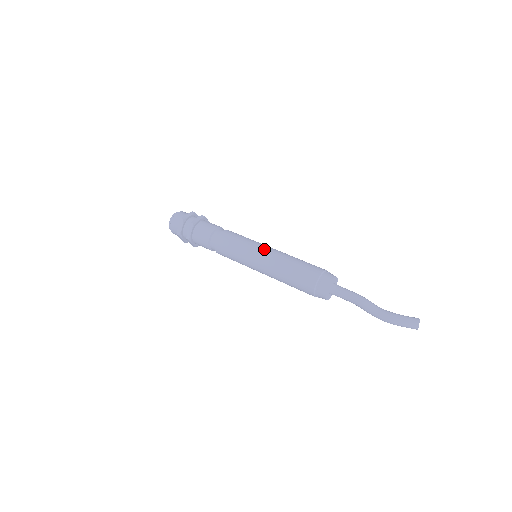
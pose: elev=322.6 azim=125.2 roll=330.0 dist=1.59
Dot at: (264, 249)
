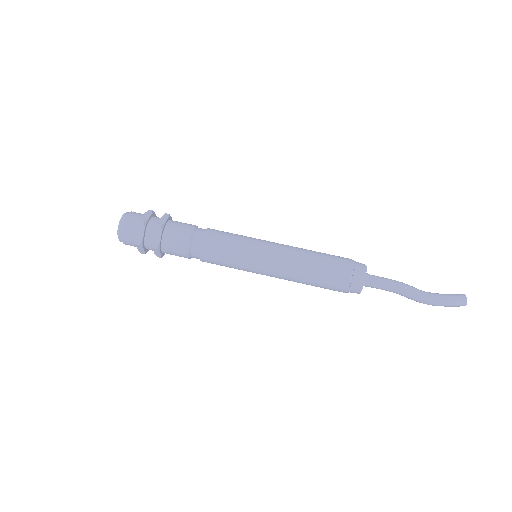
Dot at: (271, 246)
